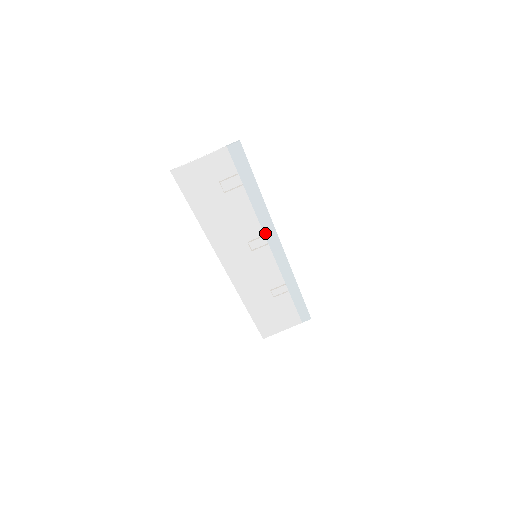
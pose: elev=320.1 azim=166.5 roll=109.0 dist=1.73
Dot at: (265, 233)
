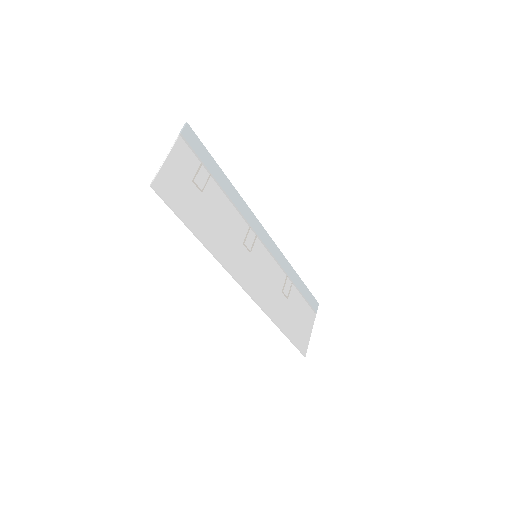
Dot at: (250, 223)
